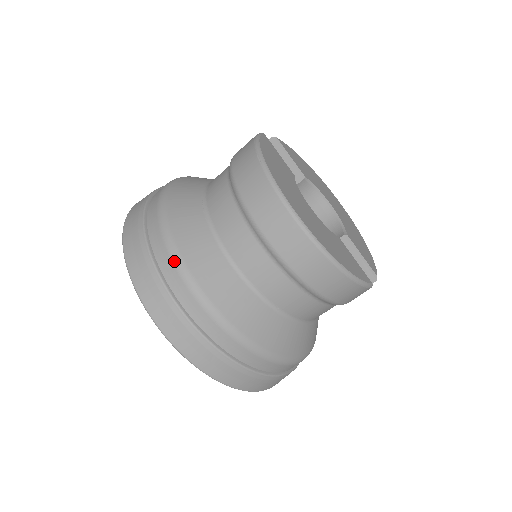
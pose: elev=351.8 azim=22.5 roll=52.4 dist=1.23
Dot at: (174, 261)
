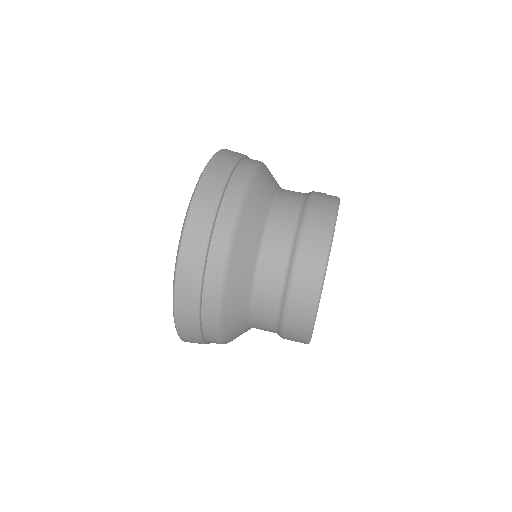
Dot at: (226, 243)
